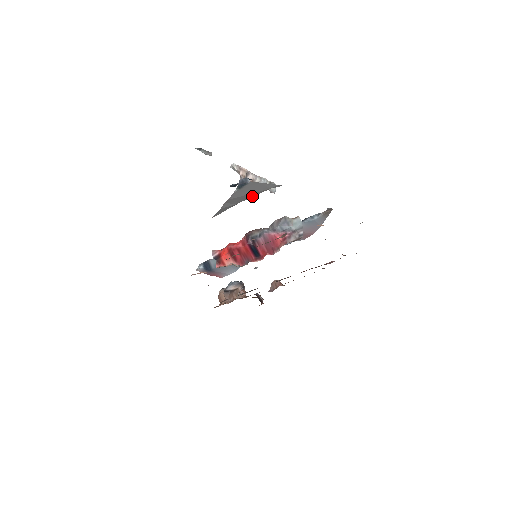
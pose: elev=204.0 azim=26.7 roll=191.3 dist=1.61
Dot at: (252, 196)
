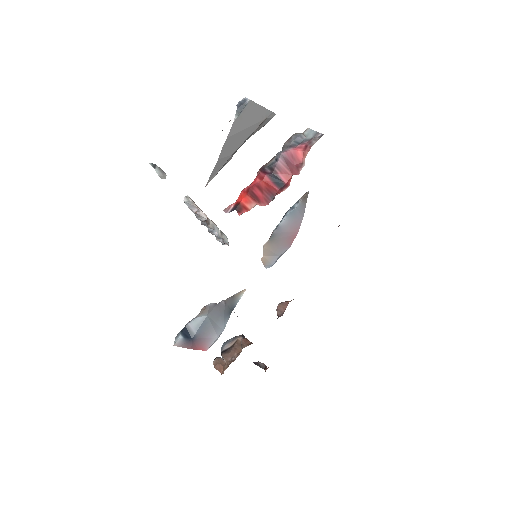
Dot at: (248, 135)
